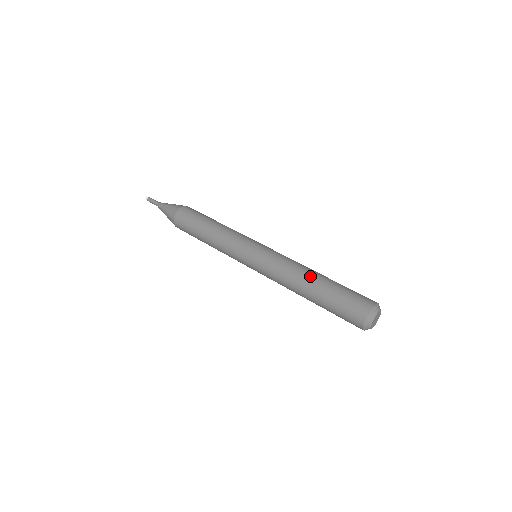
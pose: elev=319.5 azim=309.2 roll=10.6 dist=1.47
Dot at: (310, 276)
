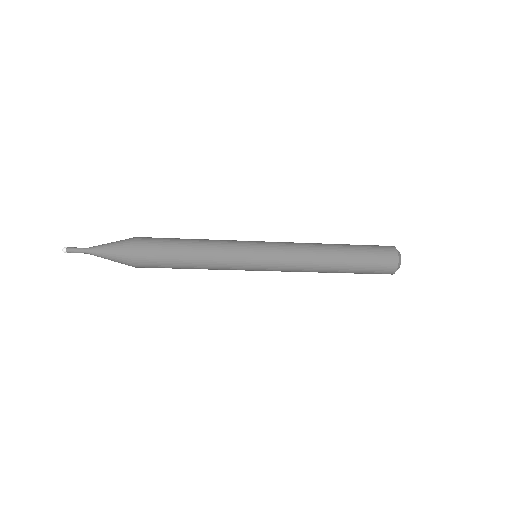
Dot at: occluded
